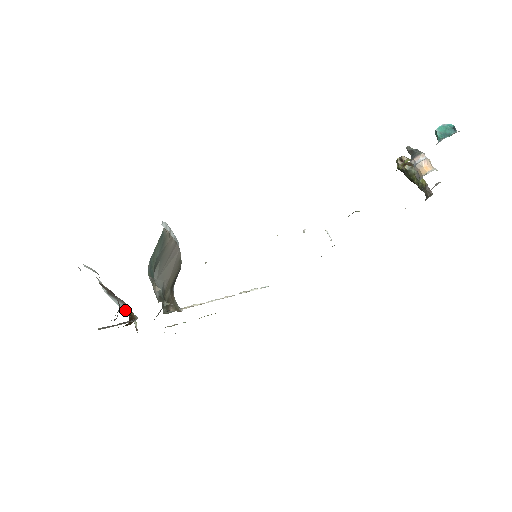
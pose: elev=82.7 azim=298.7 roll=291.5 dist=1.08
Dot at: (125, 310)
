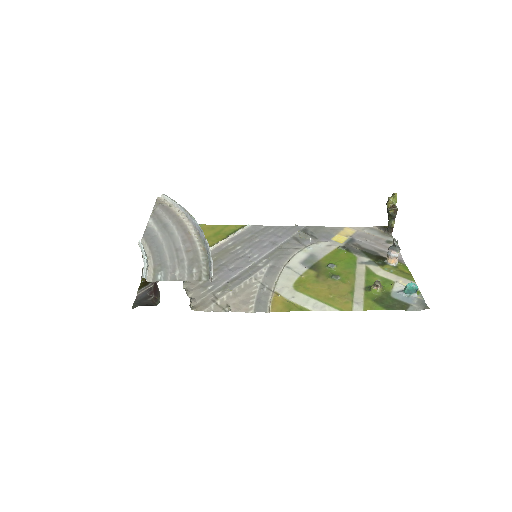
Dot at: occluded
